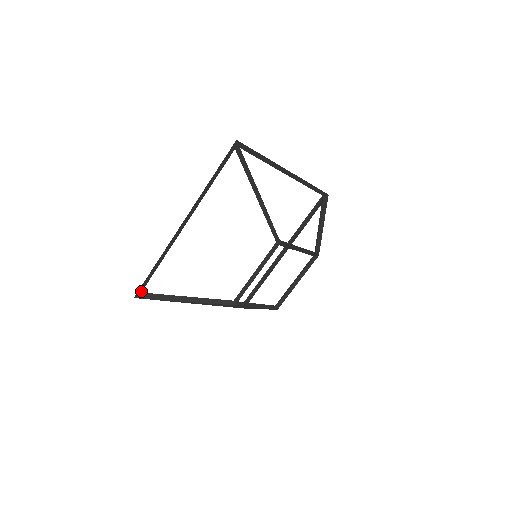
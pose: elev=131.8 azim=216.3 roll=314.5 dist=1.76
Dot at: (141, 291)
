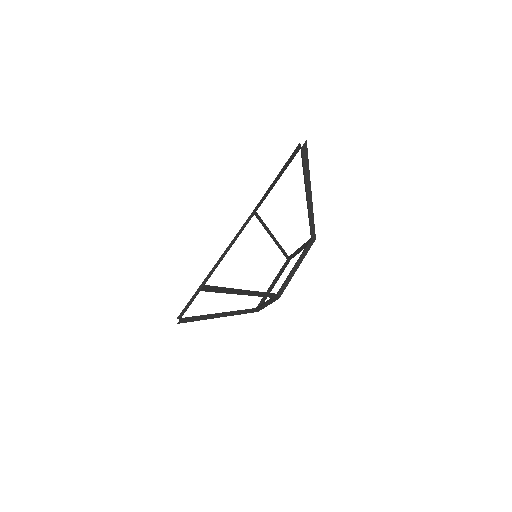
Dot at: (179, 320)
